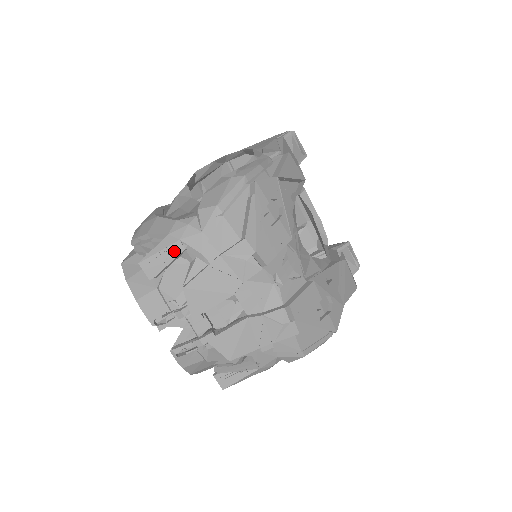
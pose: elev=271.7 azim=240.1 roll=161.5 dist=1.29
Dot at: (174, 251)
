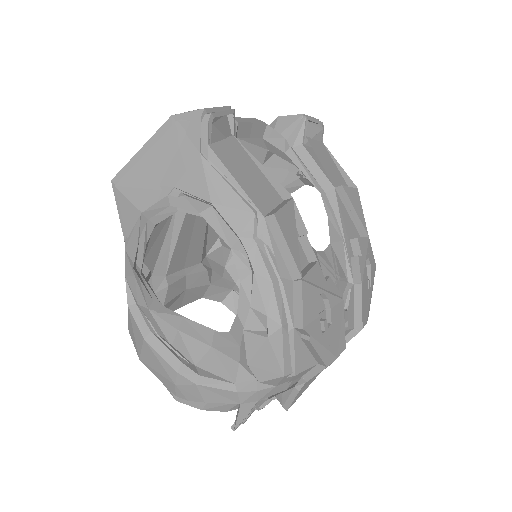
Dot at: (257, 405)
